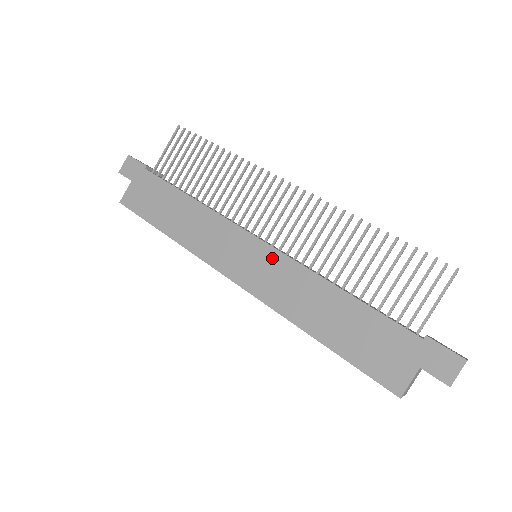
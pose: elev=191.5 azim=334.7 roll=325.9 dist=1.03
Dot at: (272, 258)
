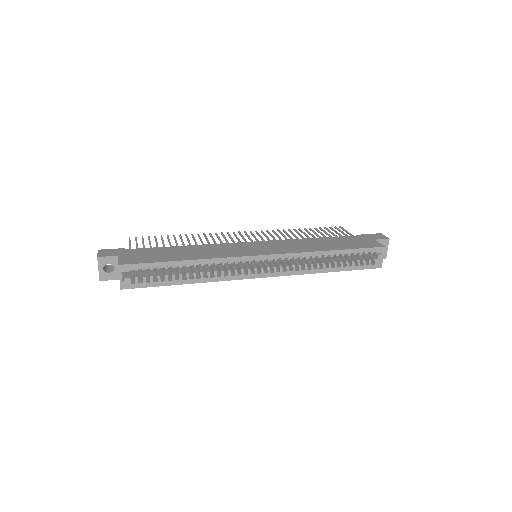
Dot at: (271, 243)
